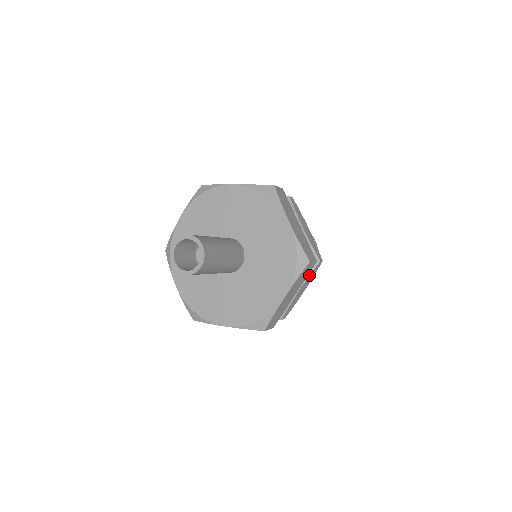
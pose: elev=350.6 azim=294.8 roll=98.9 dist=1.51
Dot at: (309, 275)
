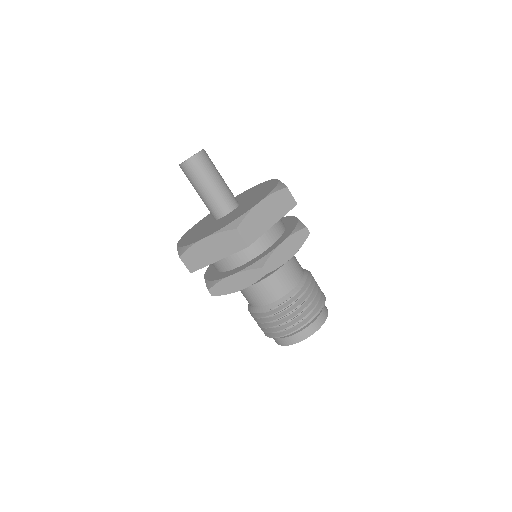
Dot at: (246, 270)
